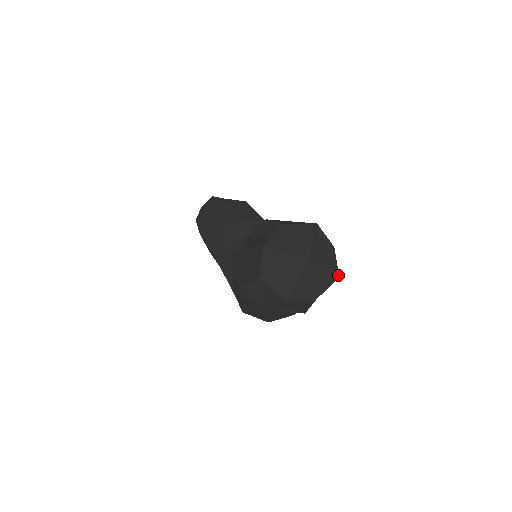
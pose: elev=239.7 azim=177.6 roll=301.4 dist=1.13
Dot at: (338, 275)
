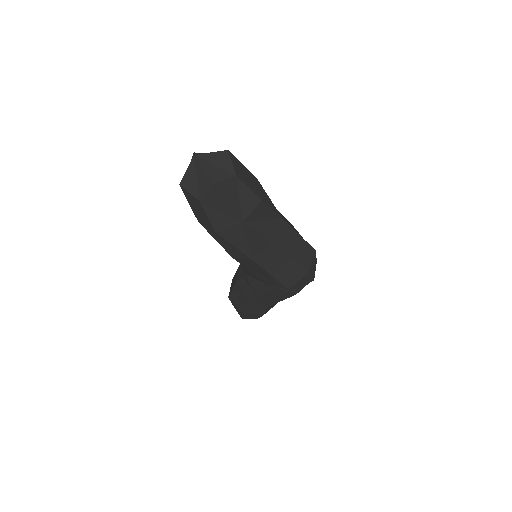
Dot at: (226, 150)
